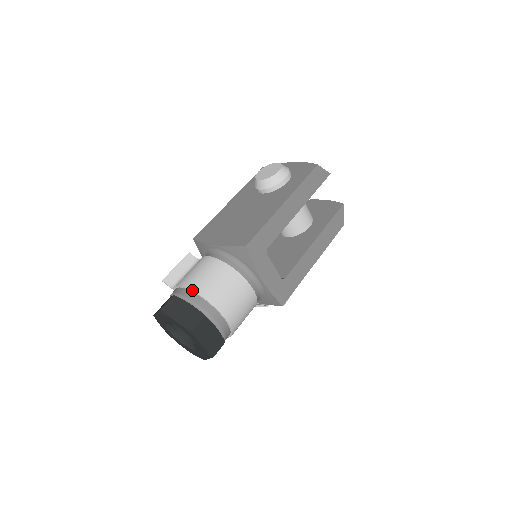
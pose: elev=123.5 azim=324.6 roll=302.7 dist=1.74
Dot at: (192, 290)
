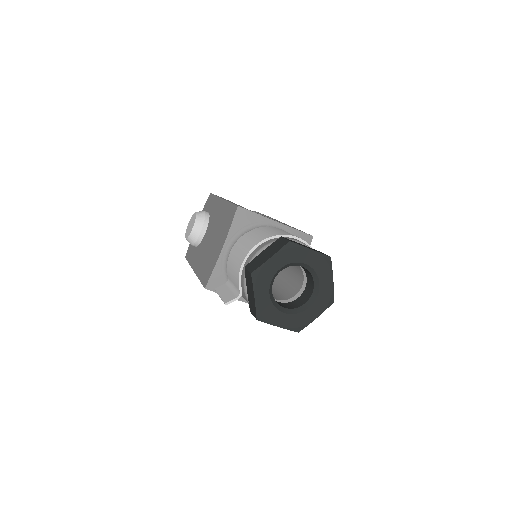
Dot at: (250, 250)
